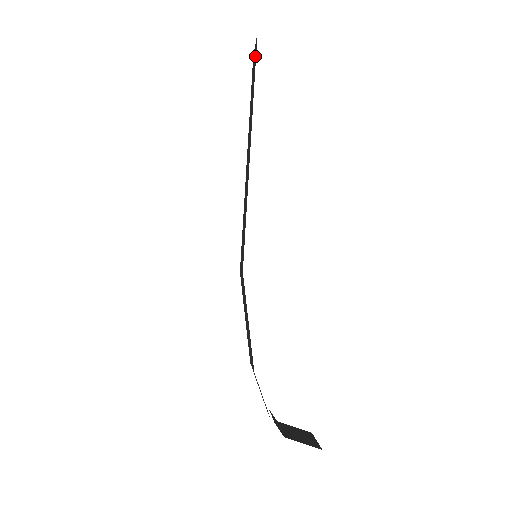
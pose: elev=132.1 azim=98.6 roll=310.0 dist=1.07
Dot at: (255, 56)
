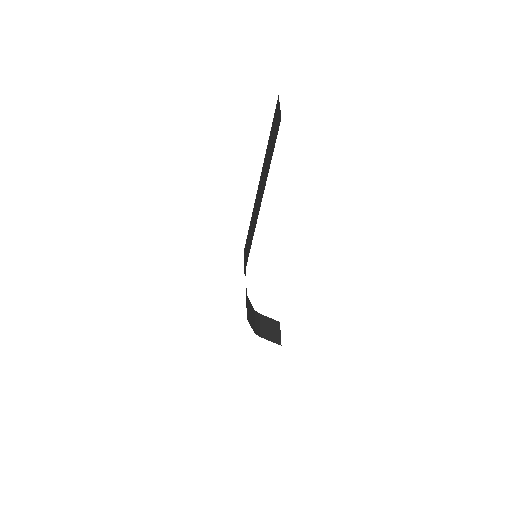
Dot at: (276, 131)
